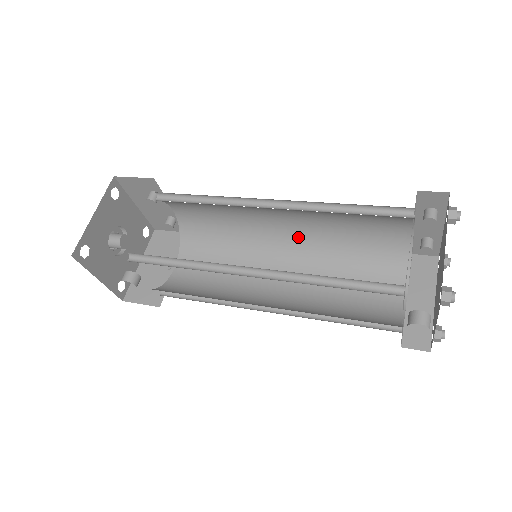
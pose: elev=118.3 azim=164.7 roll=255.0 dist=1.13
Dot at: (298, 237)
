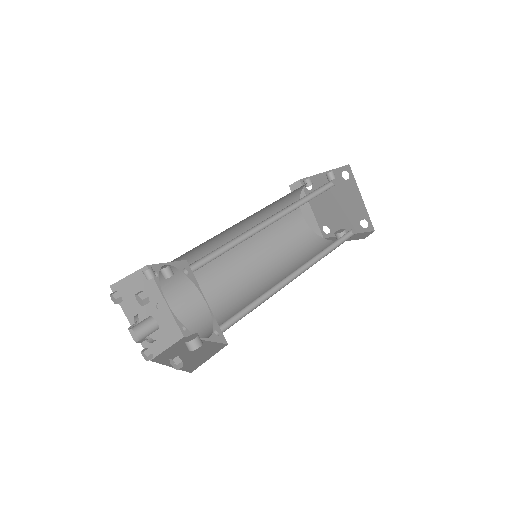
Dot at: (248, 219)
